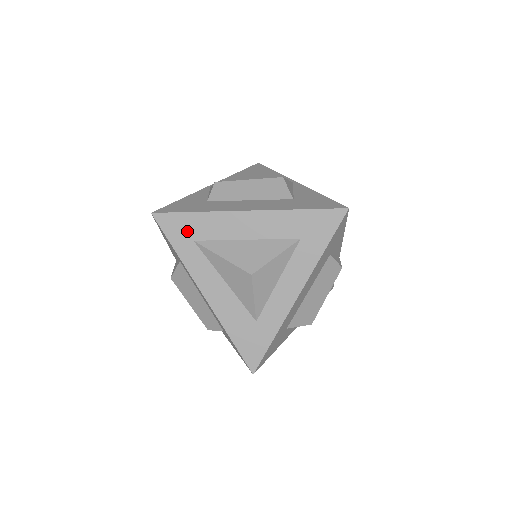
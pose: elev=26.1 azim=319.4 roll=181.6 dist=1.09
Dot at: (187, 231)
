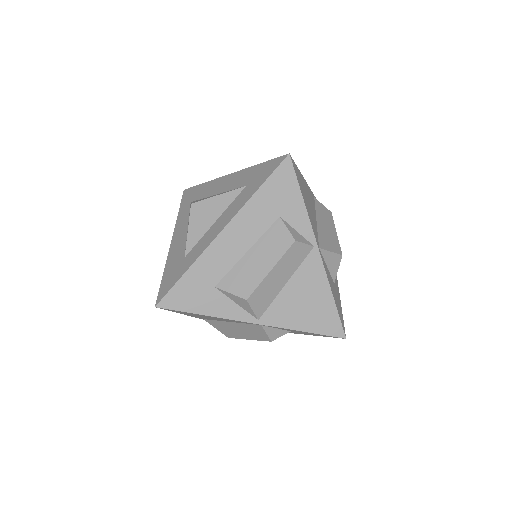
Dot at: (192, 197)
